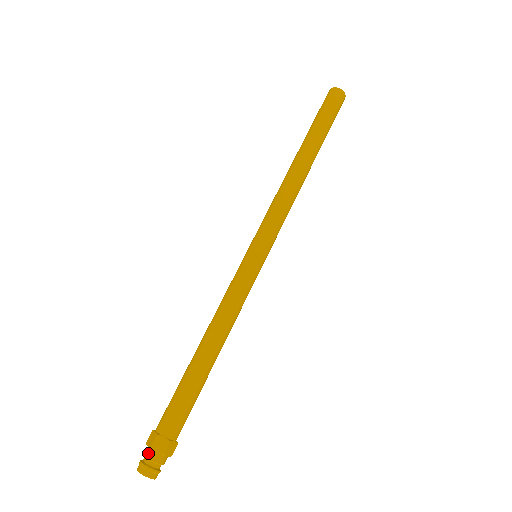
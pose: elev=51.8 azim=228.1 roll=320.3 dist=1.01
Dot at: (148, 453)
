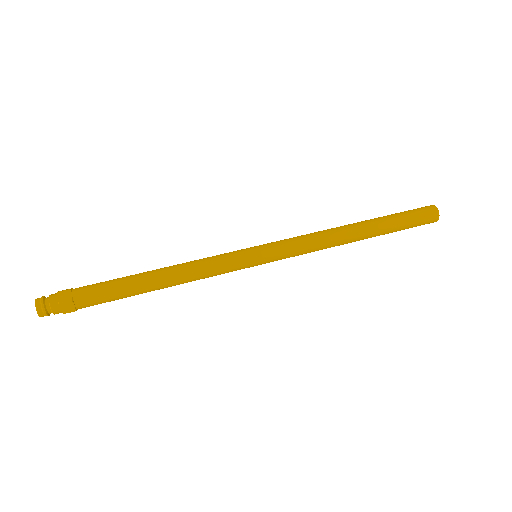
Dot at: (54, 303)
